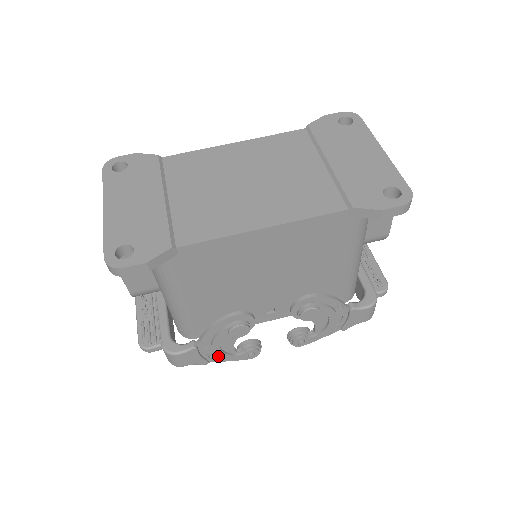
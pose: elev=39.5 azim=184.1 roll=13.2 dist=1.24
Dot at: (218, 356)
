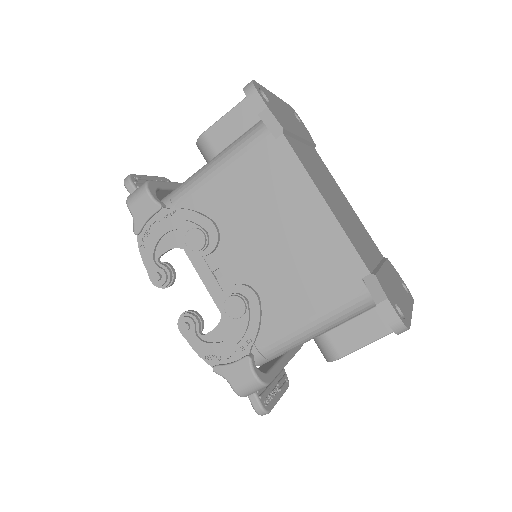
Dot at: (150, 239)
